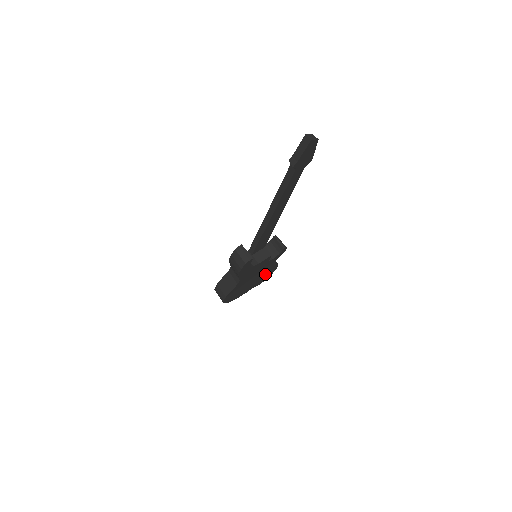
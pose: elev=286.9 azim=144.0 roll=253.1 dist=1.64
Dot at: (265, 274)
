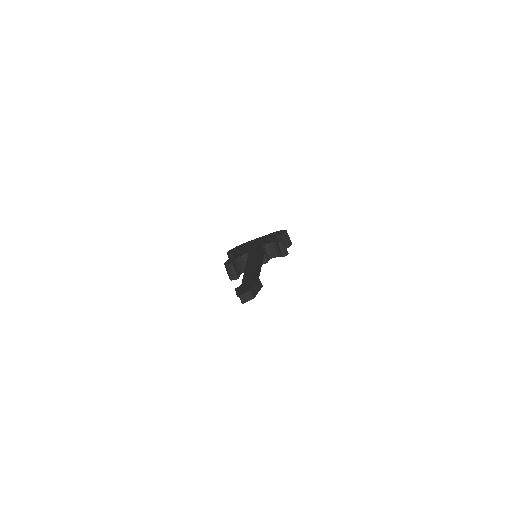
Dot at: occluded
